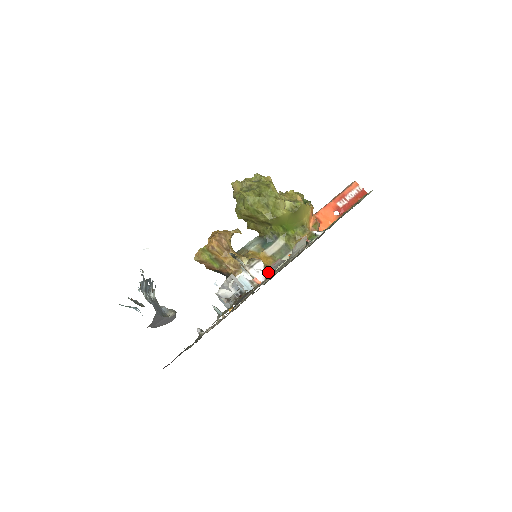
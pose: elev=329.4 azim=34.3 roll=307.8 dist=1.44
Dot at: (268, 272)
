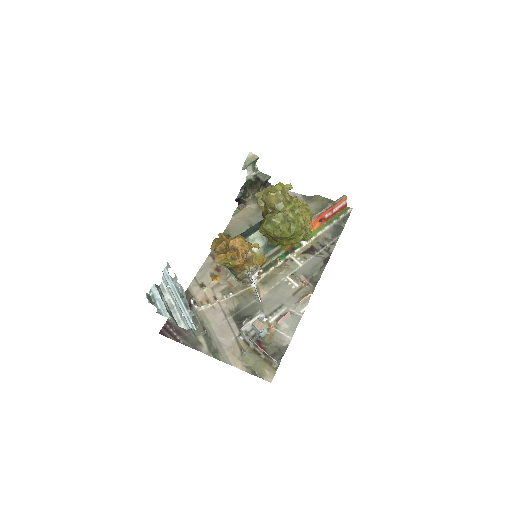
Dot at: (281, 325)
